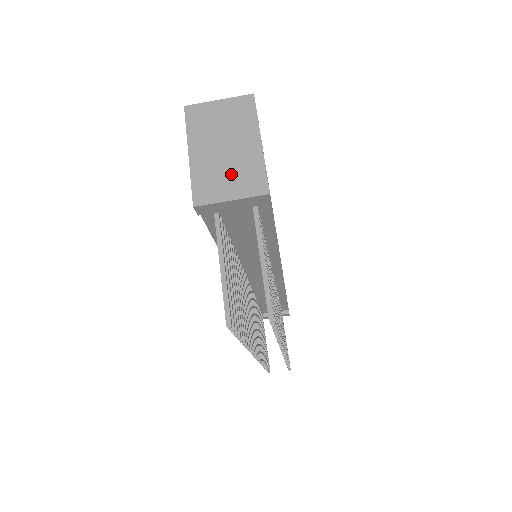
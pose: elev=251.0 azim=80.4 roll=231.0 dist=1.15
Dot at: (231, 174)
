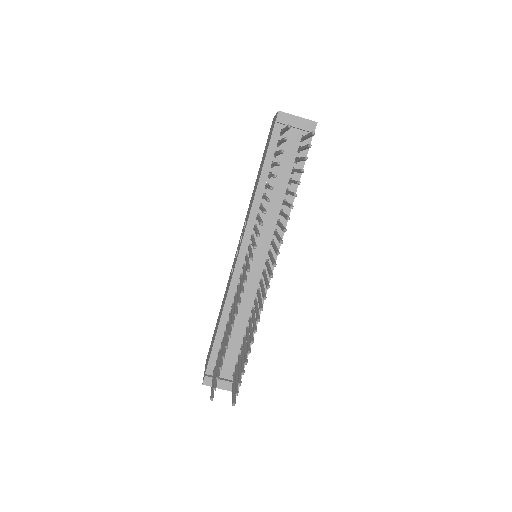
Dot at: occluded
